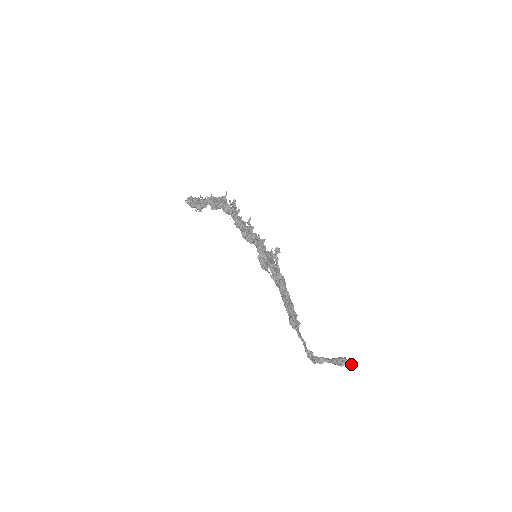
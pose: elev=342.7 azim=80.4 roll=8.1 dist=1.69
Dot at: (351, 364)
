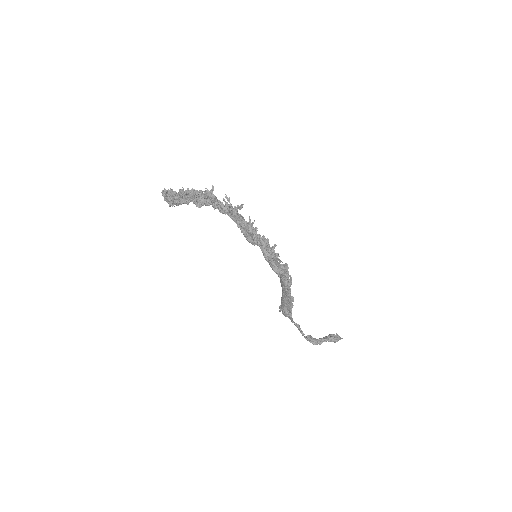
Dot at: (342, 338)
